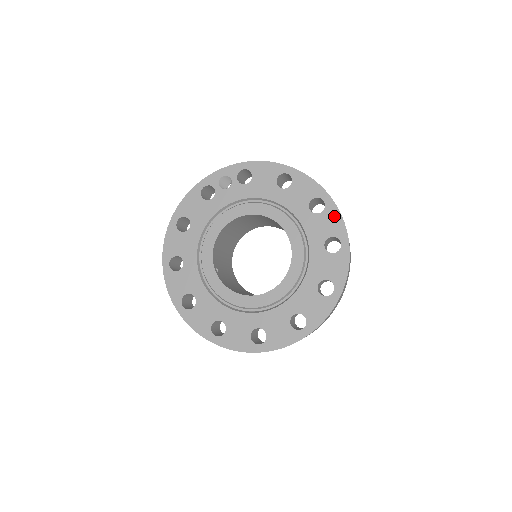
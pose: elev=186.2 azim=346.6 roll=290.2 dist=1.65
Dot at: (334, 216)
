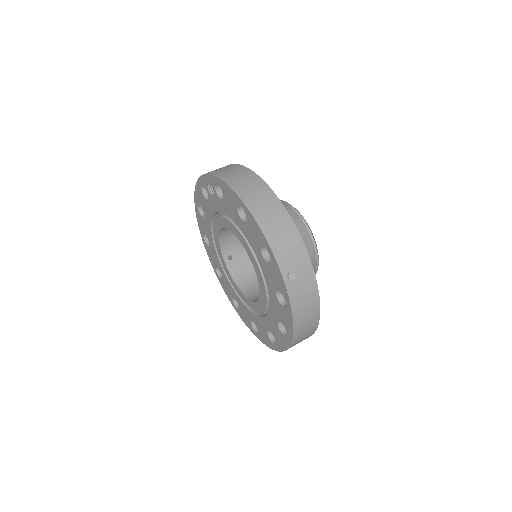
Dot at: (278, 274)
